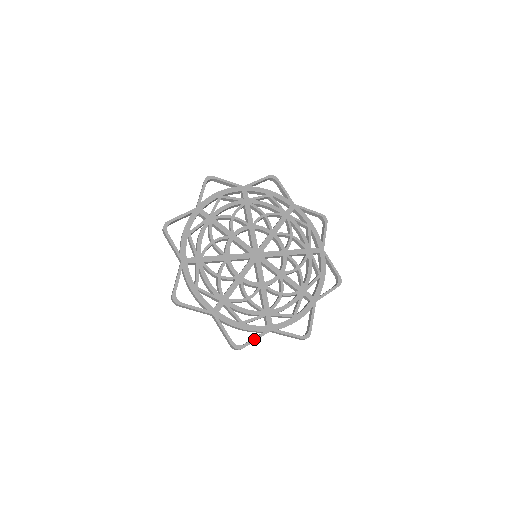
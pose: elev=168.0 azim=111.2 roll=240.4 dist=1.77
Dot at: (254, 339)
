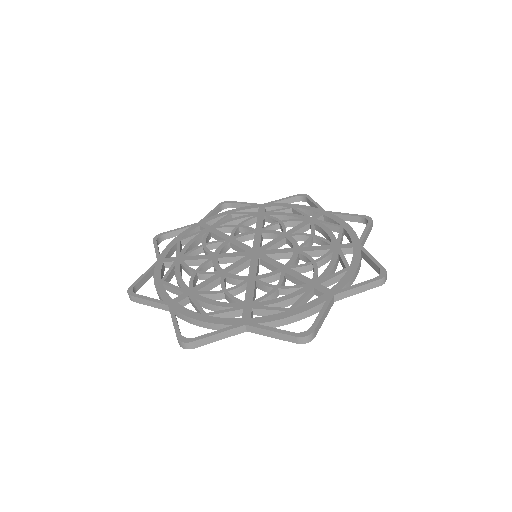
Dot at: (214, 332)
